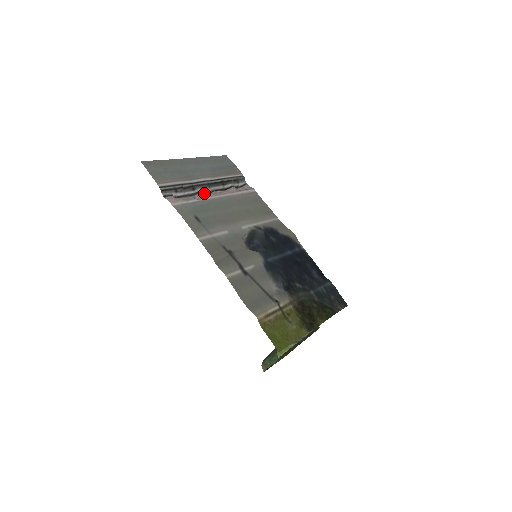
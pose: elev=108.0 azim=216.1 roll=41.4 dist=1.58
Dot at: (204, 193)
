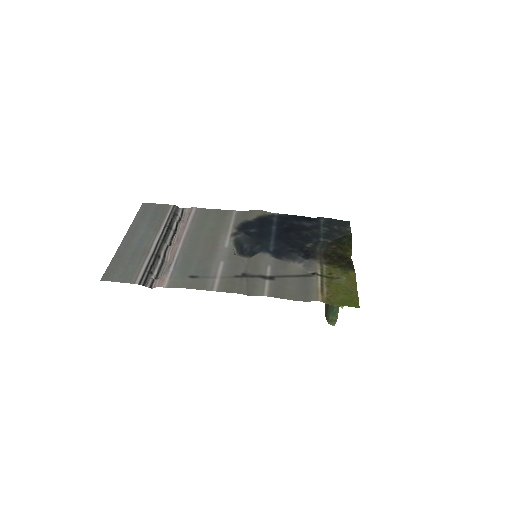
Dot at: (169, 251)
